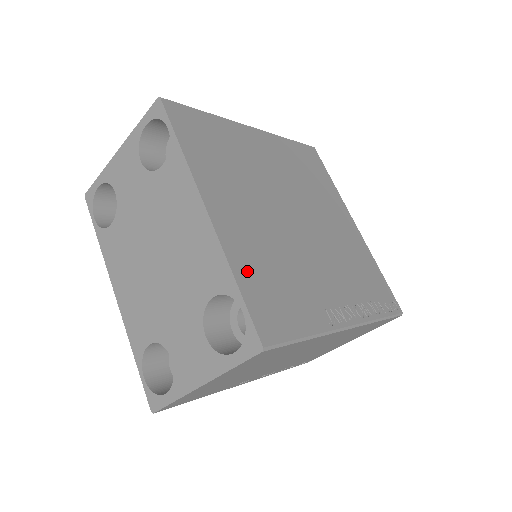
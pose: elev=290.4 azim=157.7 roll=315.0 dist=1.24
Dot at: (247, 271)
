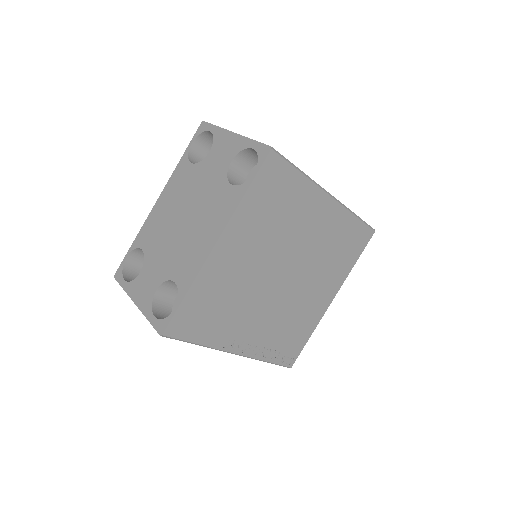
Dot at: (201, 292)
